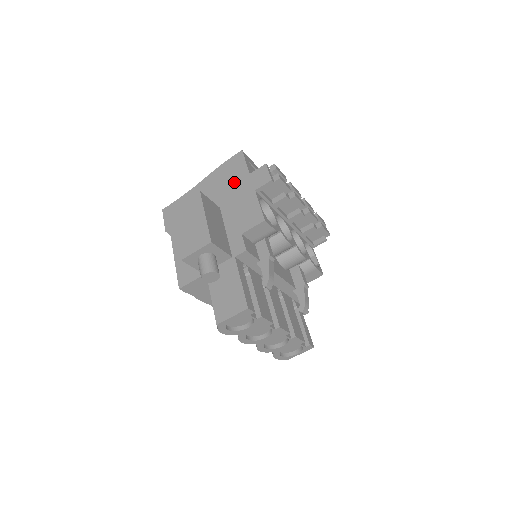
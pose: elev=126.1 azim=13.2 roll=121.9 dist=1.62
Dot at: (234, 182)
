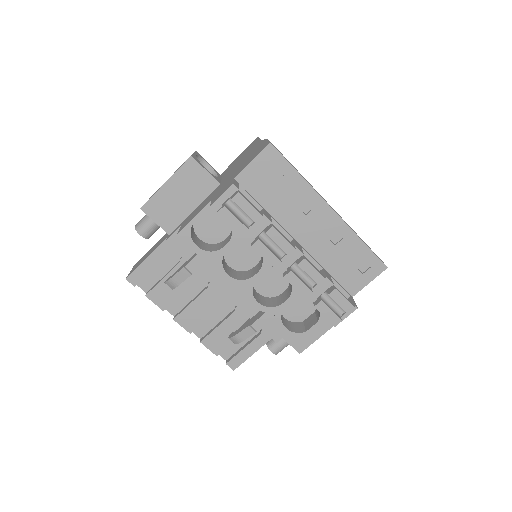
Dot at: (236, 172)
